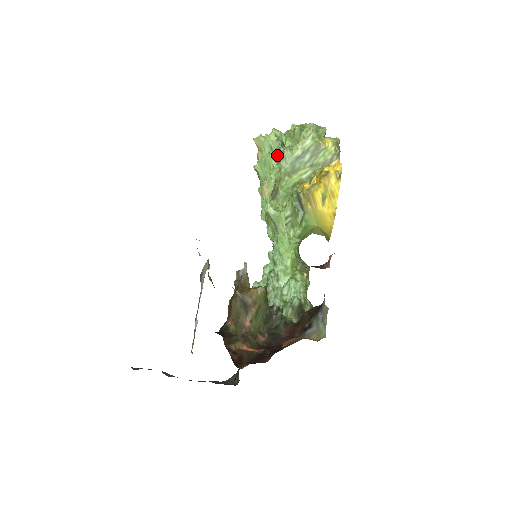
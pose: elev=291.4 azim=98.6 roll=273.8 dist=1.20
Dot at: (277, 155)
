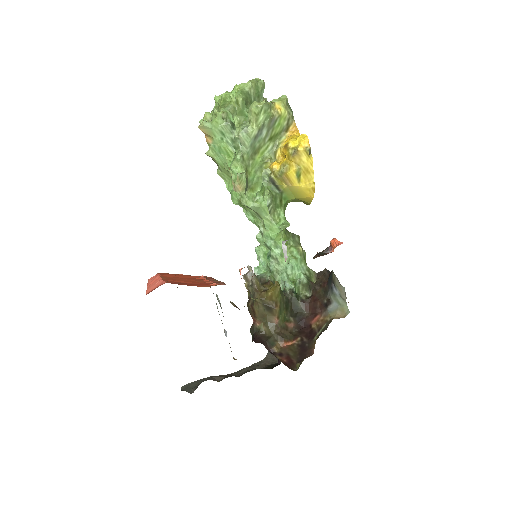
Dot at: (232, 140)
